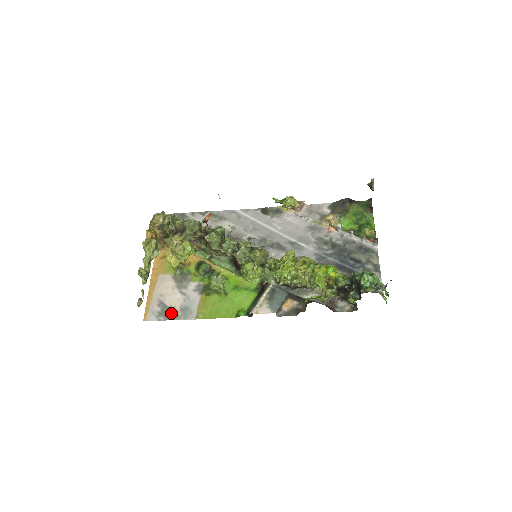
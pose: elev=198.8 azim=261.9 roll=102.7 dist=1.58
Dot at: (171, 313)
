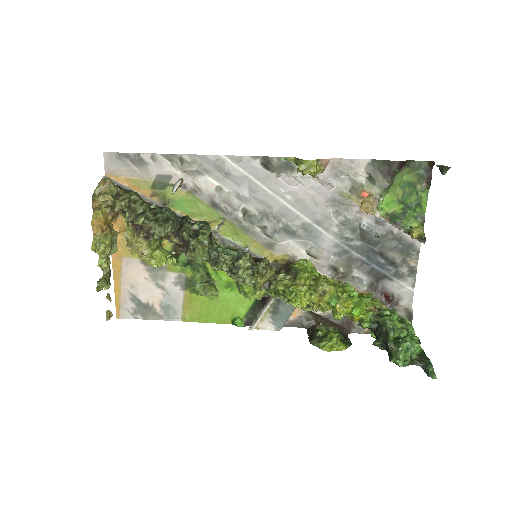
Dot at: (150, 311)
